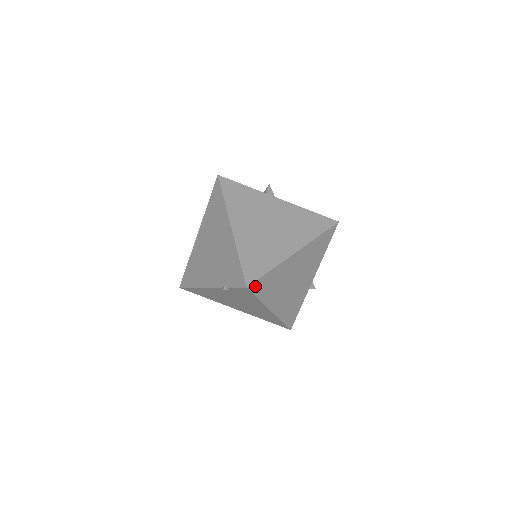
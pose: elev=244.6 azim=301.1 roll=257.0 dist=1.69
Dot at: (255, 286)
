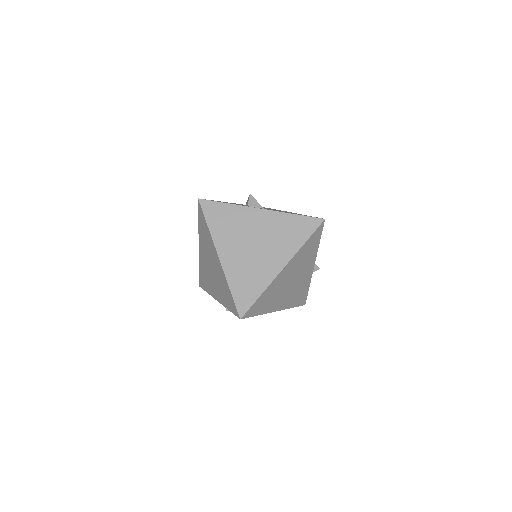
Dot at: (249, 313)
